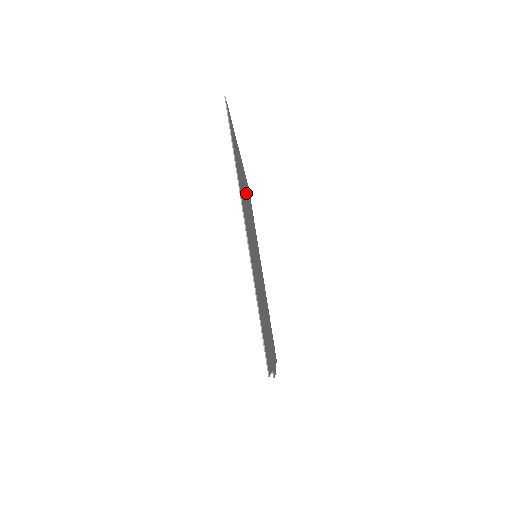
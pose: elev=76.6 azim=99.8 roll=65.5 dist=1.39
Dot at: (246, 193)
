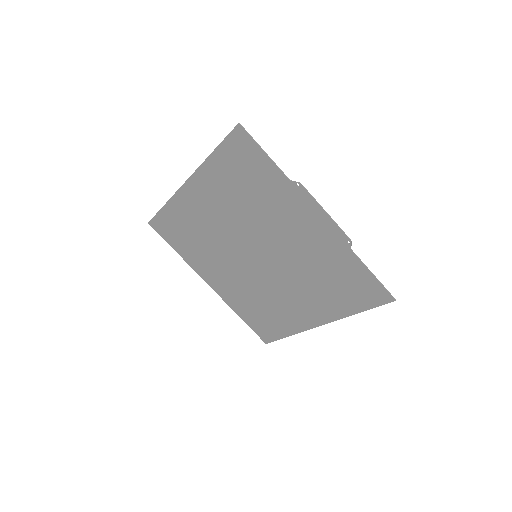
Dot at: (228, 277)
